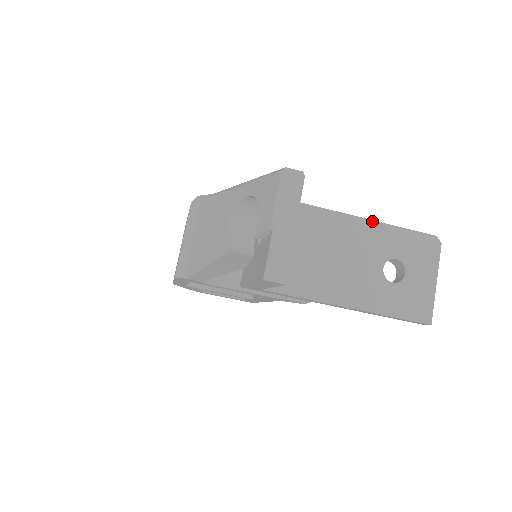
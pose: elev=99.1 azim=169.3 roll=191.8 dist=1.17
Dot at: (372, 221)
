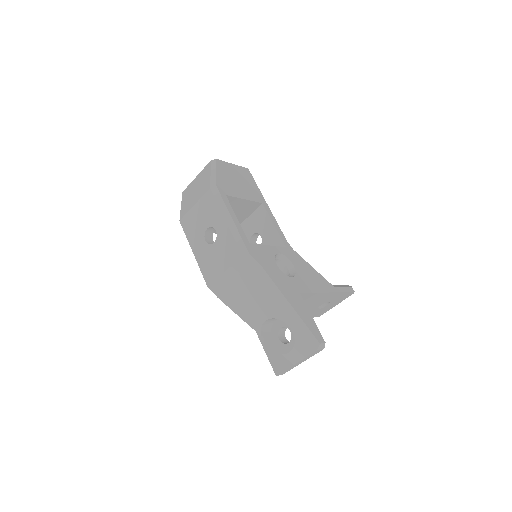
Dot at: (333, 293)
